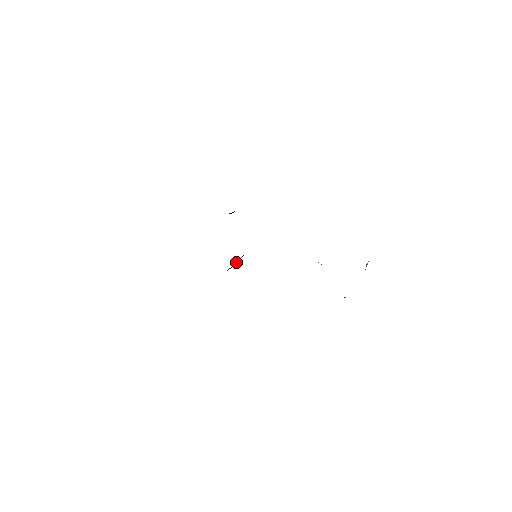
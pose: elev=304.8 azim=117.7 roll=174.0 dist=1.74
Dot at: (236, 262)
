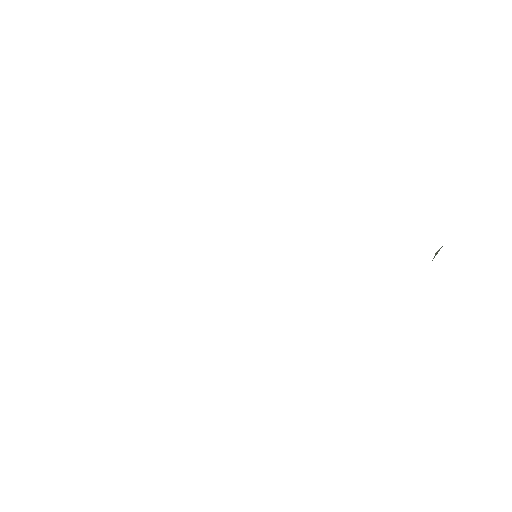
Dot at: occluded
